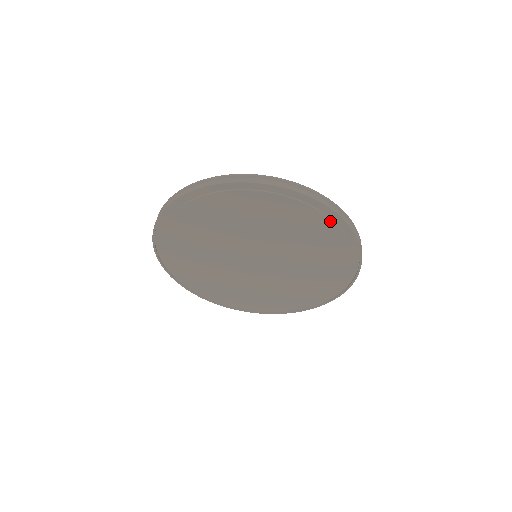
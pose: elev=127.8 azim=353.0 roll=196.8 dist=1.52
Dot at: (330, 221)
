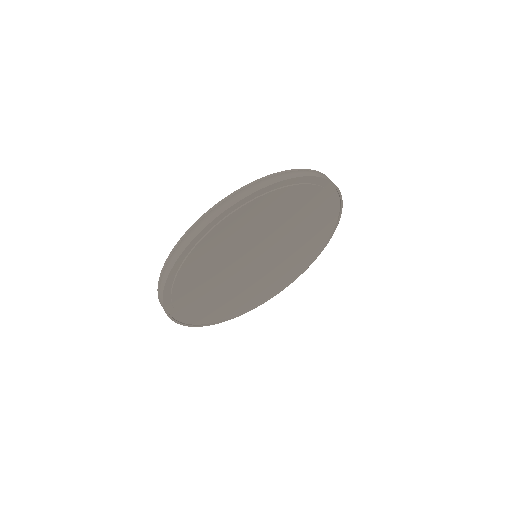
Dot at: (289, 188)
